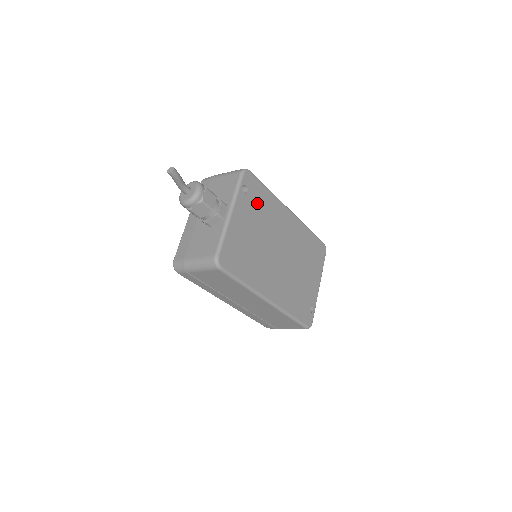
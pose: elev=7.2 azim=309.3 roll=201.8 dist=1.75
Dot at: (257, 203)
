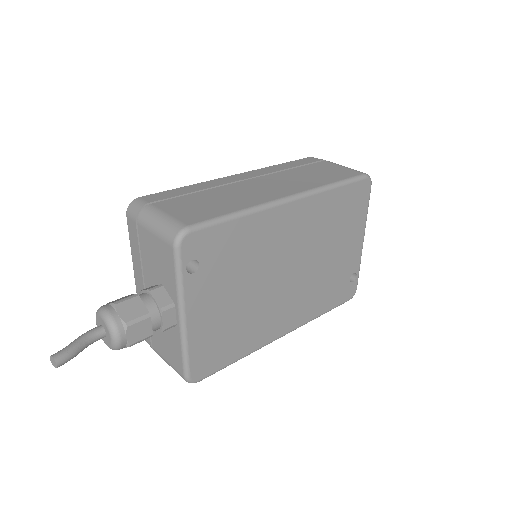
Dot at: (223, 259)
